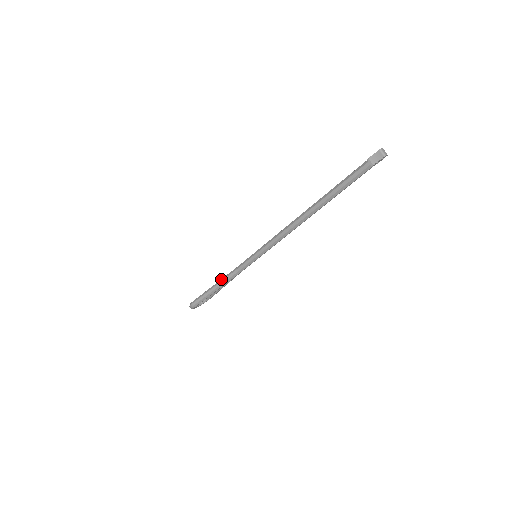
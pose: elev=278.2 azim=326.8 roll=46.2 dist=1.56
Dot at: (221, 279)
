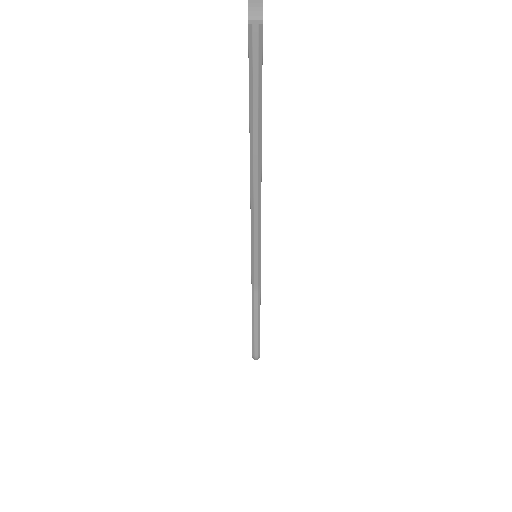
Dot at: occluded
